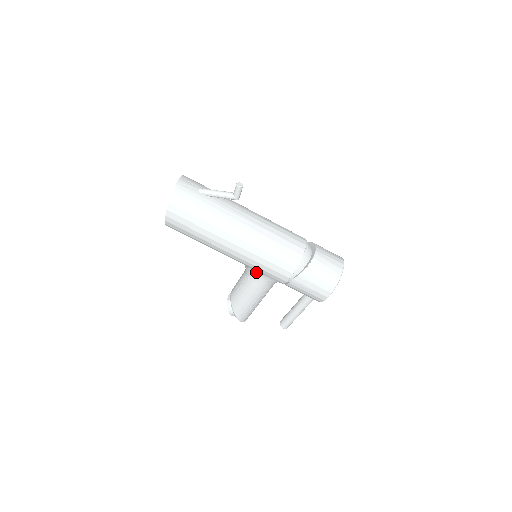
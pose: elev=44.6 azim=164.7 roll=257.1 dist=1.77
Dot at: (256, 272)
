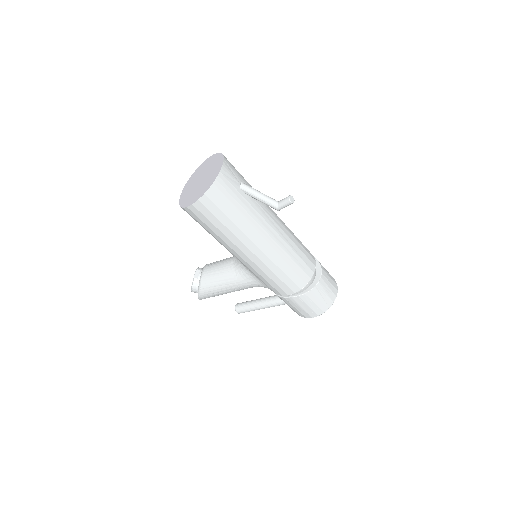
Dot at: (253, 275)
